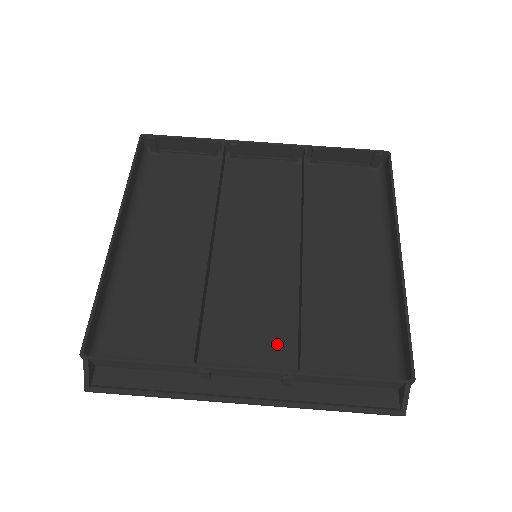
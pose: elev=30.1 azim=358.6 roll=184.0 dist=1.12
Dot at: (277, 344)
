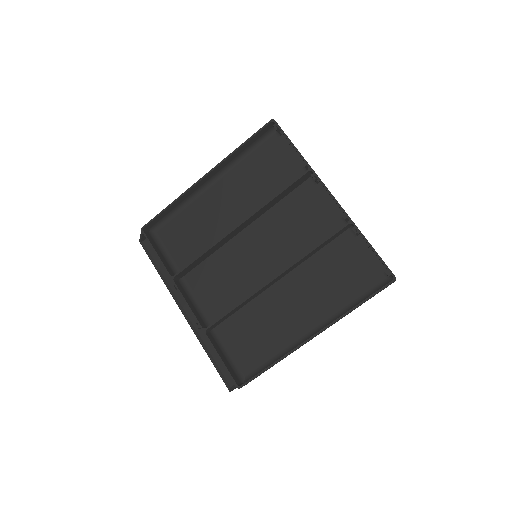
Dot at: (219, 306)
